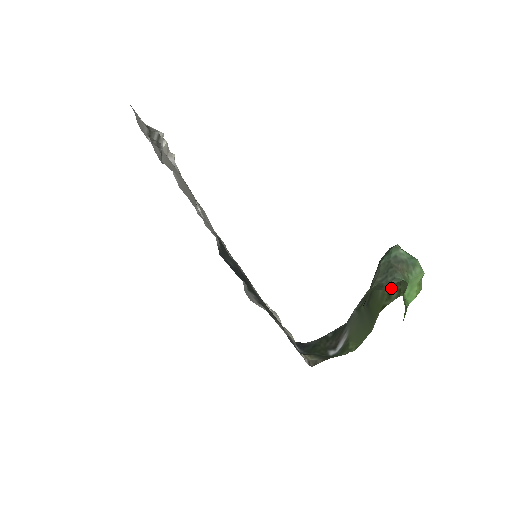
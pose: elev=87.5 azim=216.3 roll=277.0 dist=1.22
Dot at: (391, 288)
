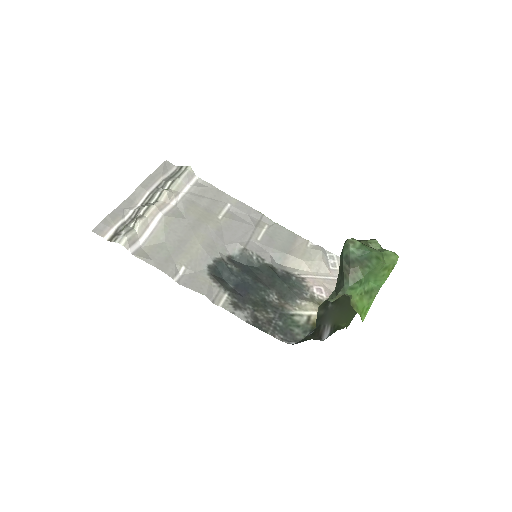
Dot at: occluded
